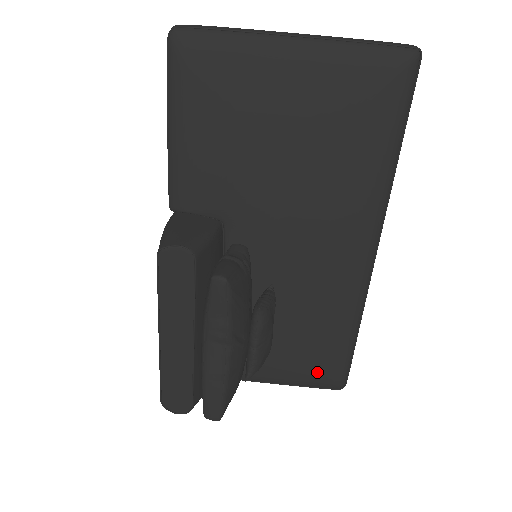
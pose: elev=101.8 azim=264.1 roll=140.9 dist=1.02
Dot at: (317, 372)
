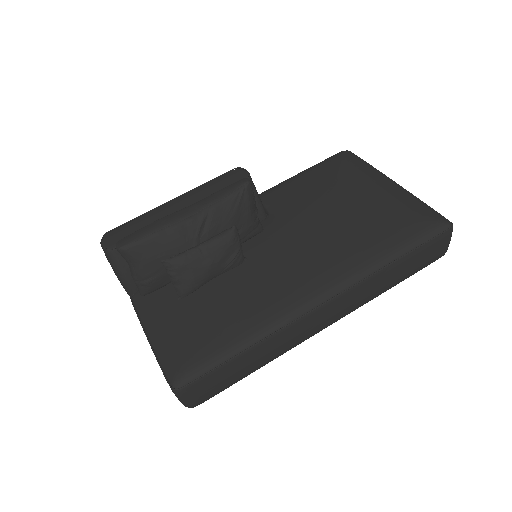
Dot at: (184, 347)
